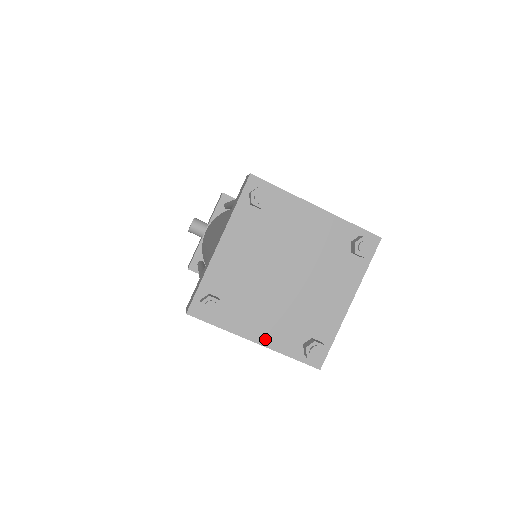
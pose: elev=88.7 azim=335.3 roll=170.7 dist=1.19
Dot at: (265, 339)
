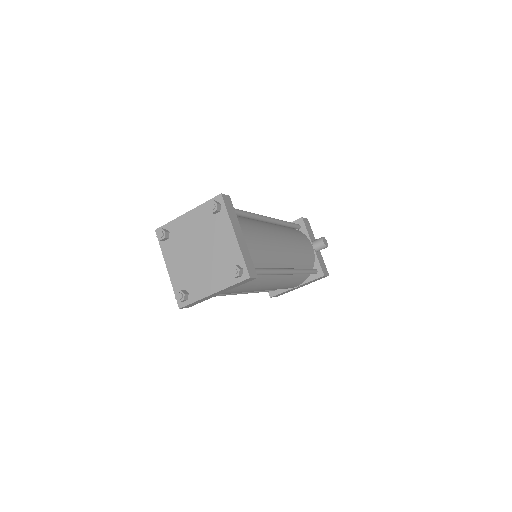
Dot at: (216, 288)
